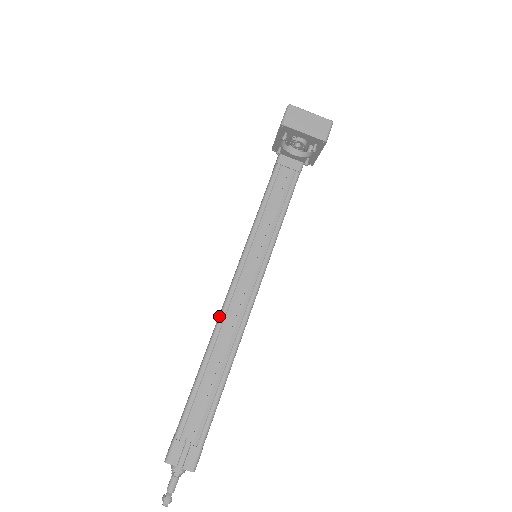
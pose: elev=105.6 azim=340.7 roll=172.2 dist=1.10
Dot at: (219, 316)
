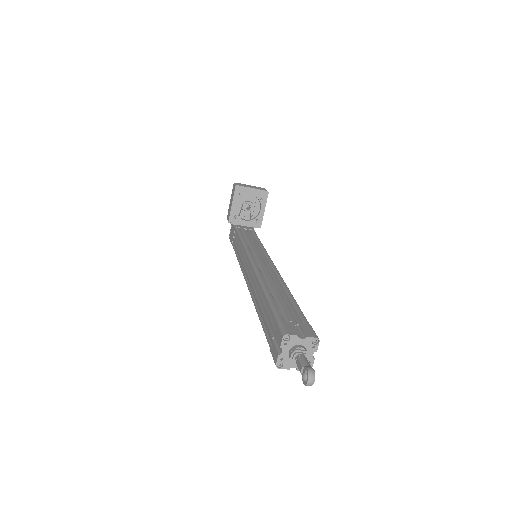
Dot at: (255, 271)
